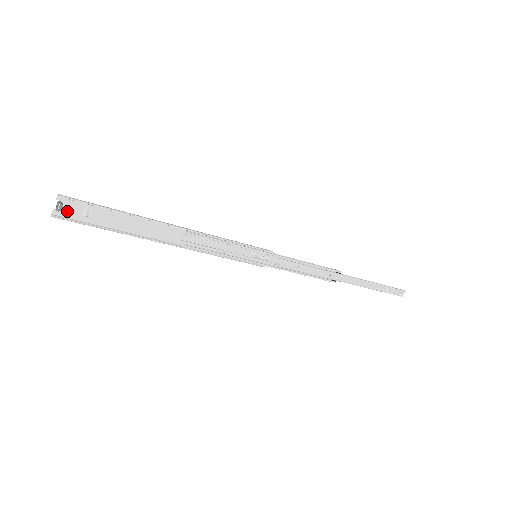
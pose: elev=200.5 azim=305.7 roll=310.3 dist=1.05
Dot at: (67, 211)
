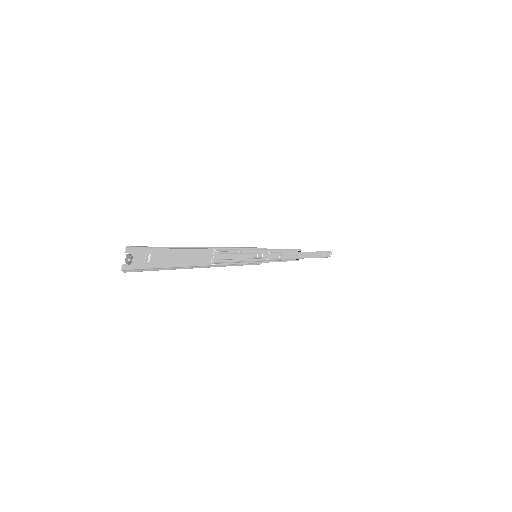
Dot at: (133, 262)
